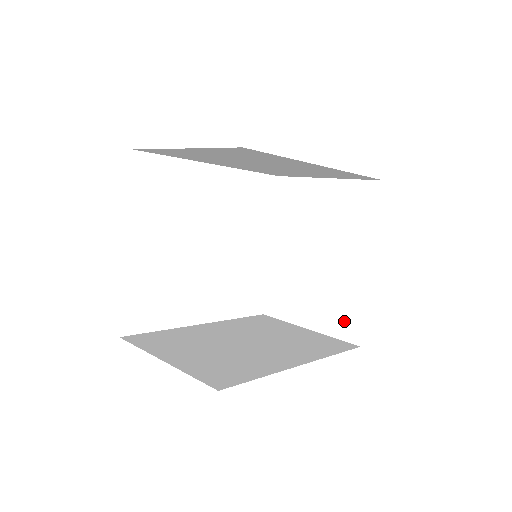
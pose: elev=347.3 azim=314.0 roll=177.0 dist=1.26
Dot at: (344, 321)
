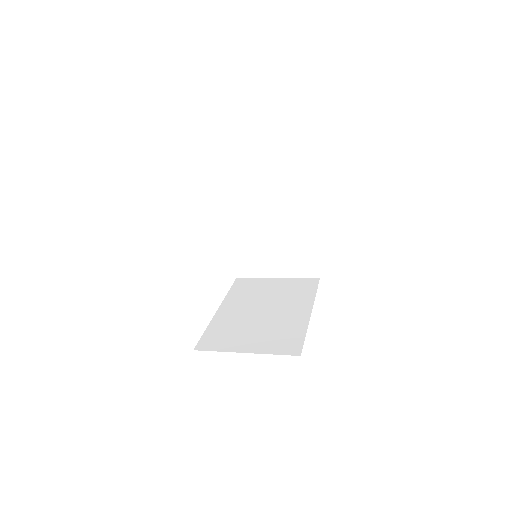
Dot at: (304, 266)
